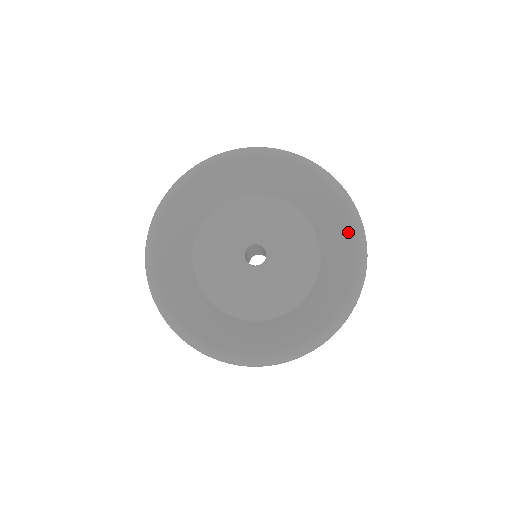
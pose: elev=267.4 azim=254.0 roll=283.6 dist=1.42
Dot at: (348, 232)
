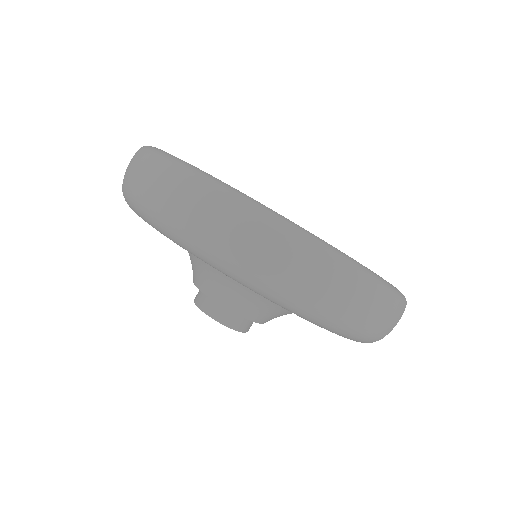
Dot at: occluded
